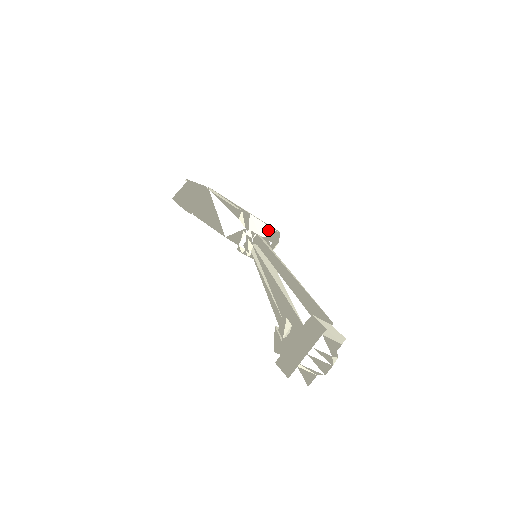
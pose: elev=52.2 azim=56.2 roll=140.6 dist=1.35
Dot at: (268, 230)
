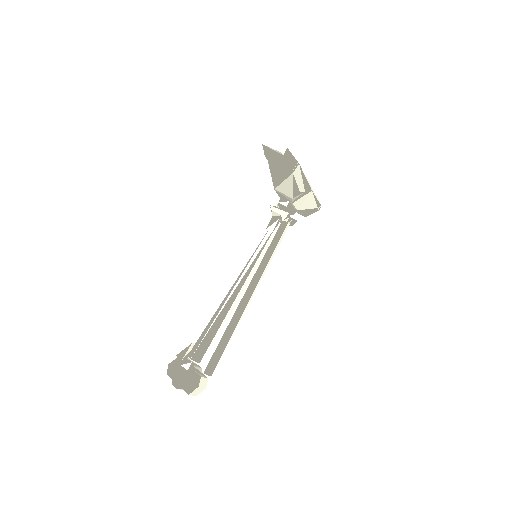
Dot at: (312, 206)
